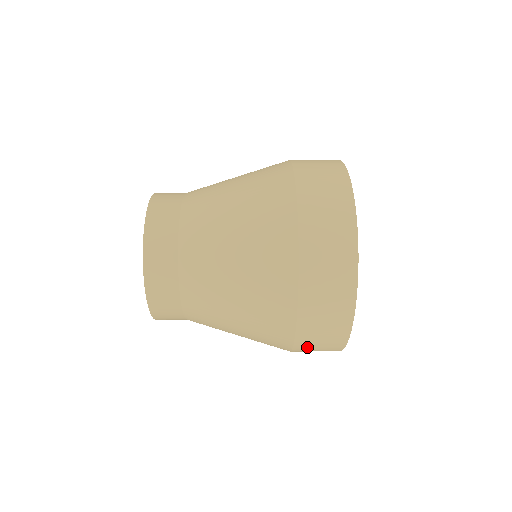
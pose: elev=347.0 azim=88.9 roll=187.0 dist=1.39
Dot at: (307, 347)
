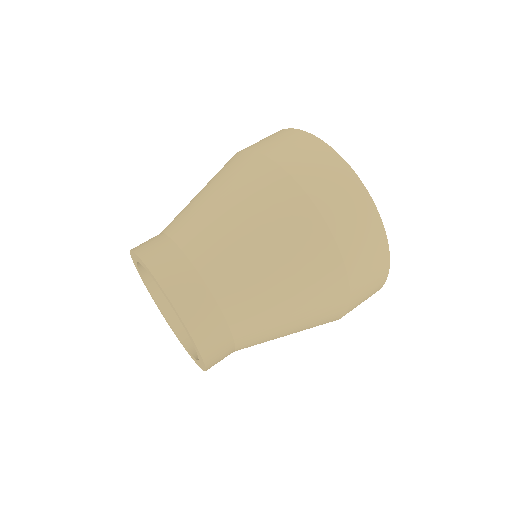
Dot at: occluded
